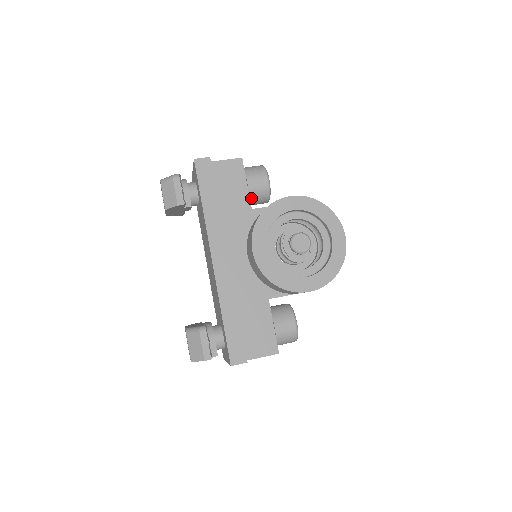
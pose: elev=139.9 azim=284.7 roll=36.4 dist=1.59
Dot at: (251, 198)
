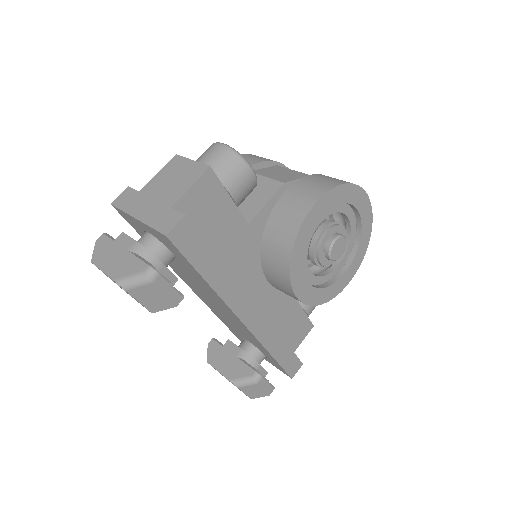
Dot at: occluded
